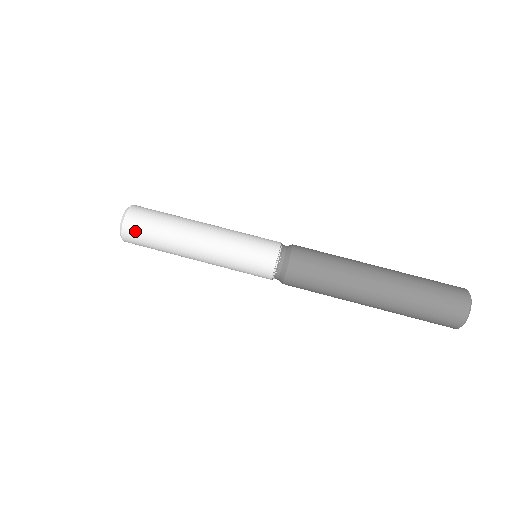
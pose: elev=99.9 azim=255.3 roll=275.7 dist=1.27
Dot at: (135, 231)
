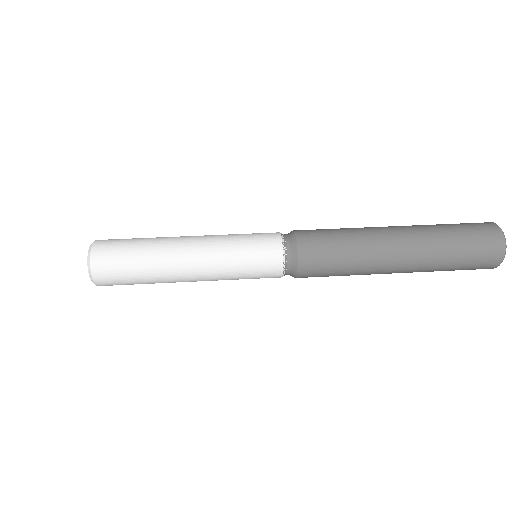
Dot at: (108, 271)
